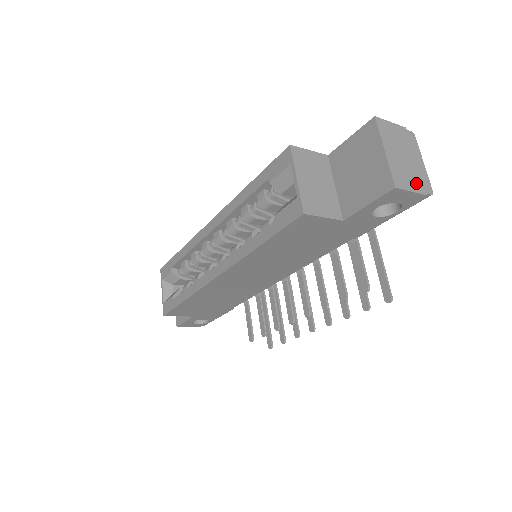
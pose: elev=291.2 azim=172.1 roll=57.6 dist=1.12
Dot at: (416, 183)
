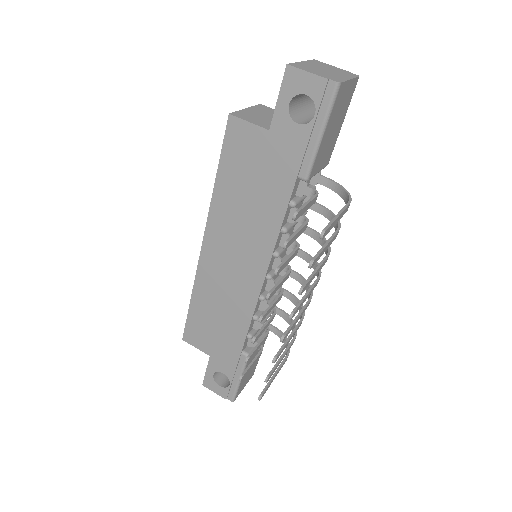
Dot at: (321, 74)
